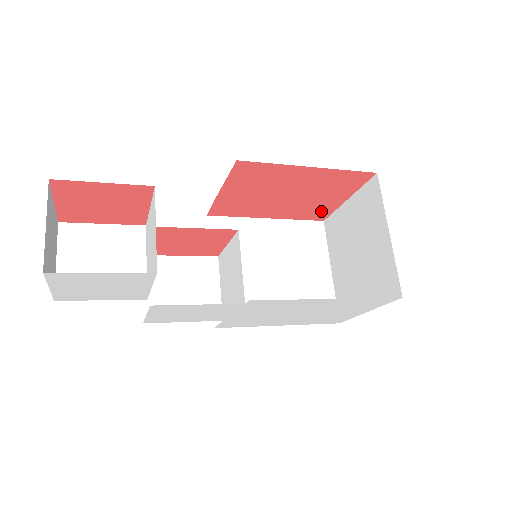
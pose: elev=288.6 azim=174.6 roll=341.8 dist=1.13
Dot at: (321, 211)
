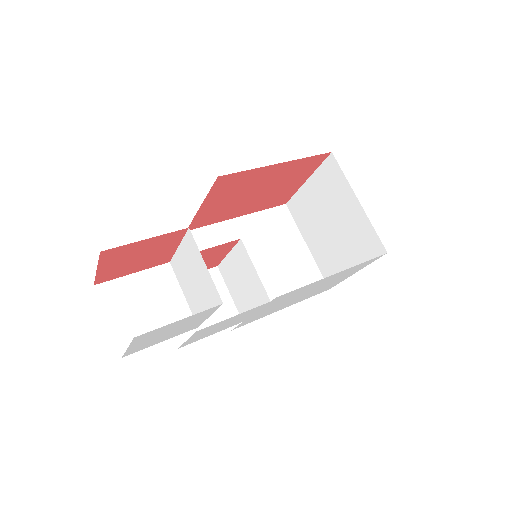
Dot at: (284, 196)
